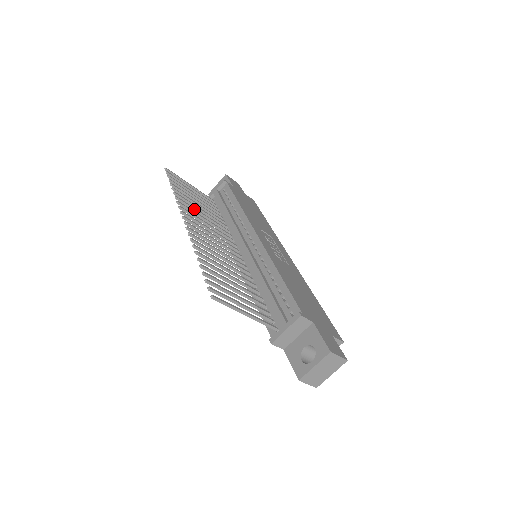
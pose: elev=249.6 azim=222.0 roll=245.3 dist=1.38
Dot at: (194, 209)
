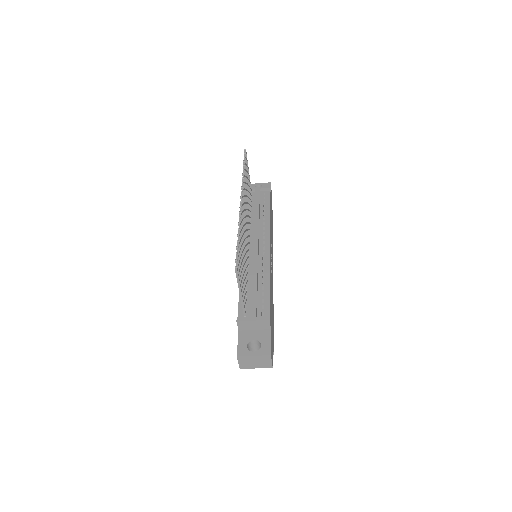
Dot at: occluded
